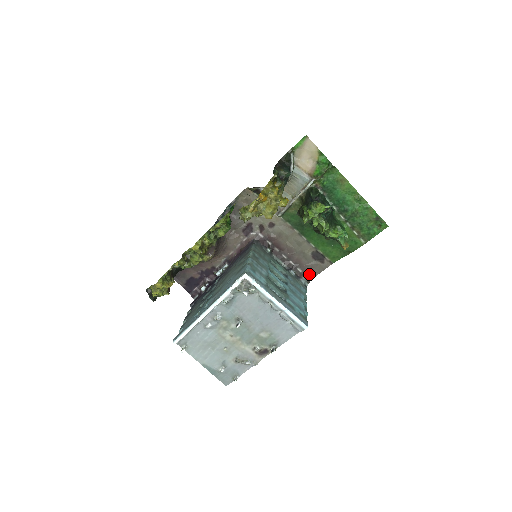
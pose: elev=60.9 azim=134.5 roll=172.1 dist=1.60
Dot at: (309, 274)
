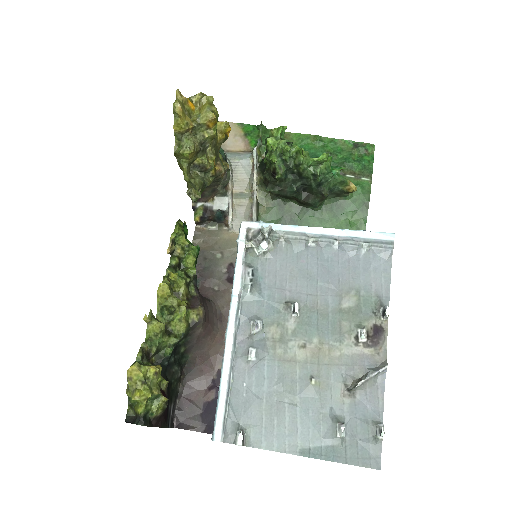
Dot at: occluded
